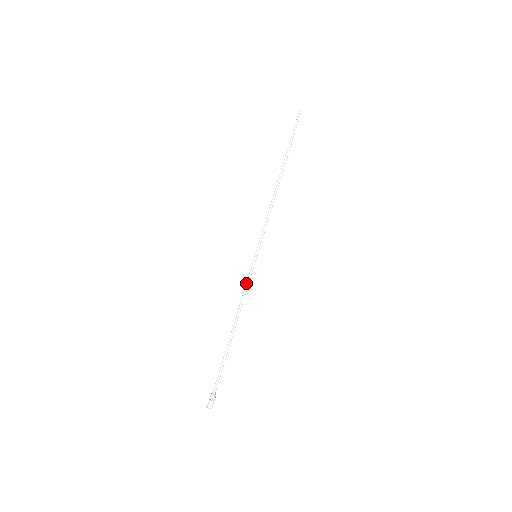
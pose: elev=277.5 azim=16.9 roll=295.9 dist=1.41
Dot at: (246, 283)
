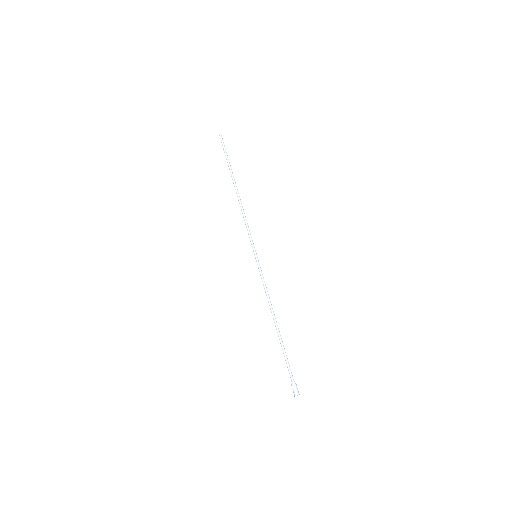
Dot at: (262, 281)
